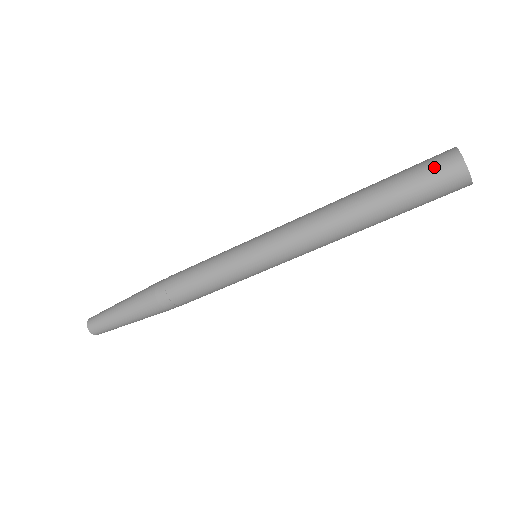
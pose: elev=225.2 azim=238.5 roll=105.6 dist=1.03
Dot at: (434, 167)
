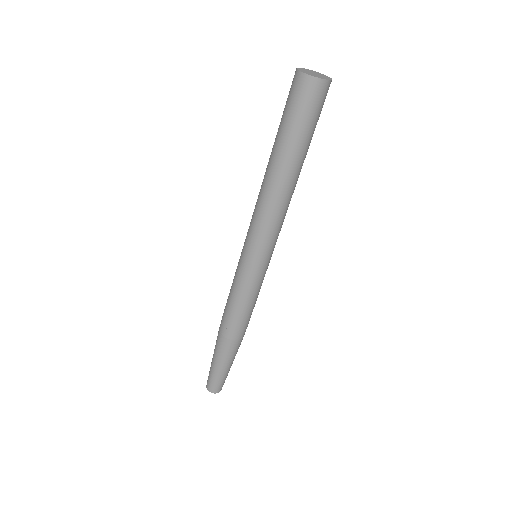
Dot at: (293, 97)
